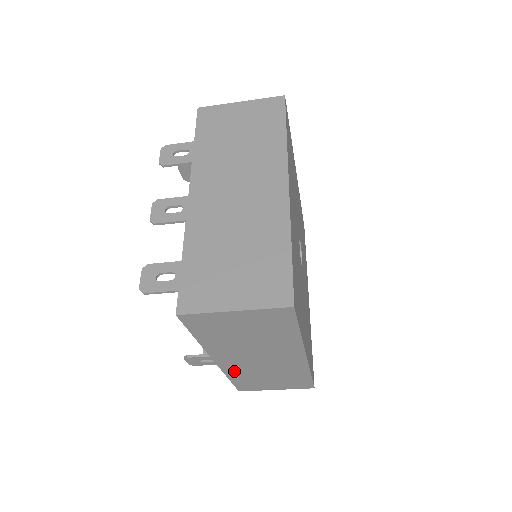
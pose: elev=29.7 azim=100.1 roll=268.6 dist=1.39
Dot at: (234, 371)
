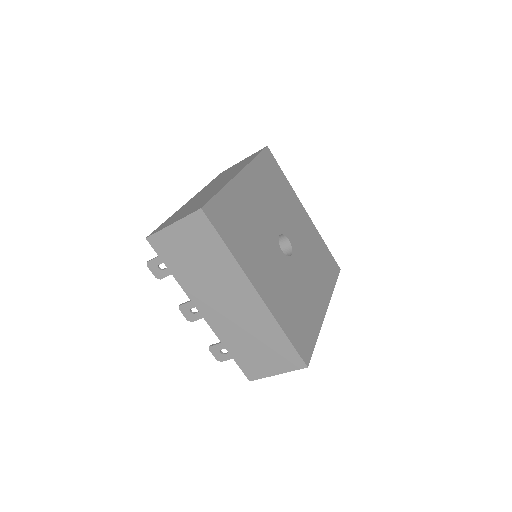
Dot at: occluded
